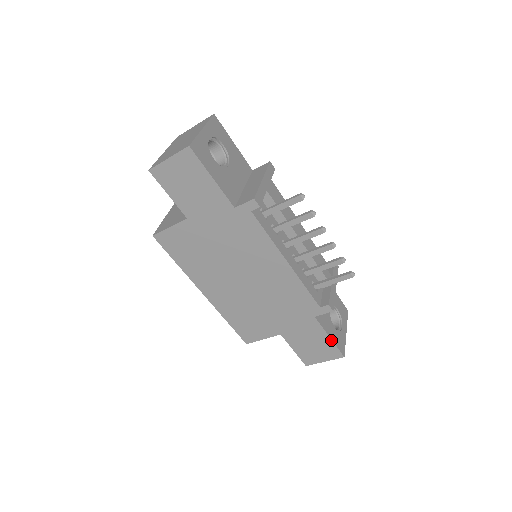
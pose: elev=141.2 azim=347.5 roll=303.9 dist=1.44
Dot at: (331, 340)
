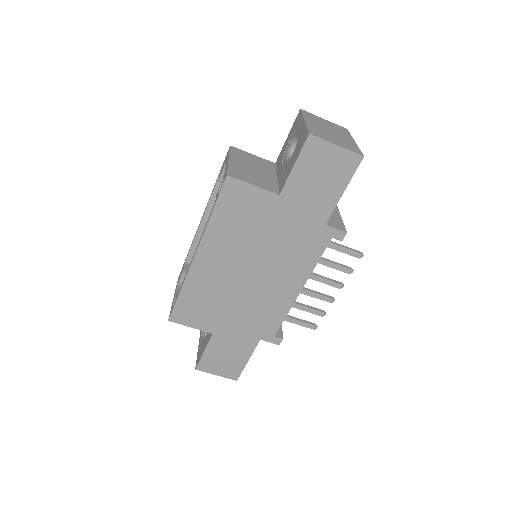
Dot at: (246, 363)
